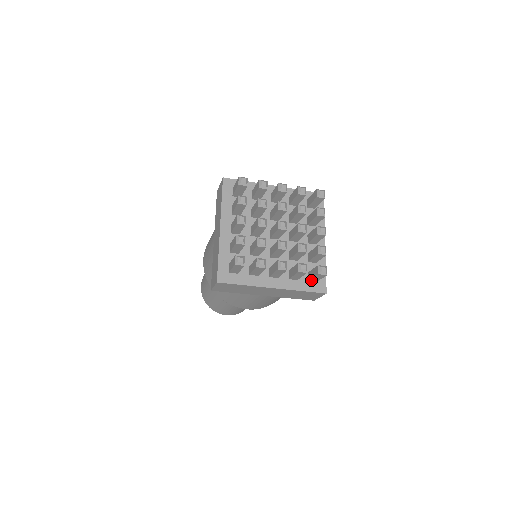
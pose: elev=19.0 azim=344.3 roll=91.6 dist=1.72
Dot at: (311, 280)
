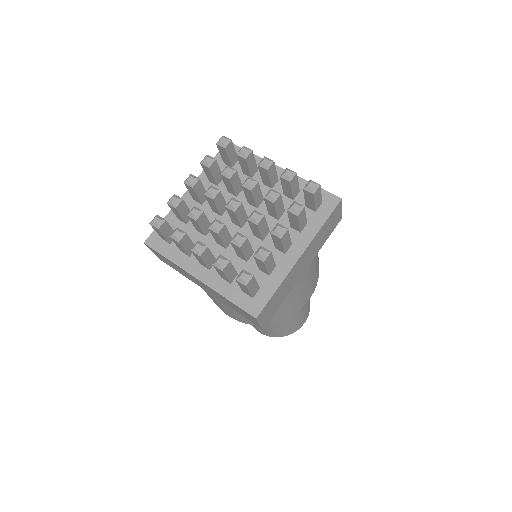
Dot at: (316, 208)
